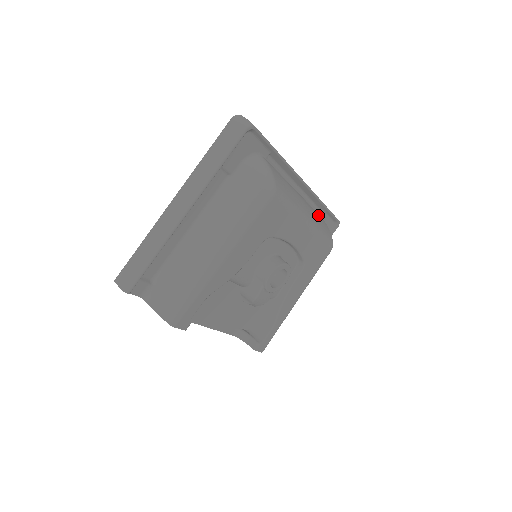
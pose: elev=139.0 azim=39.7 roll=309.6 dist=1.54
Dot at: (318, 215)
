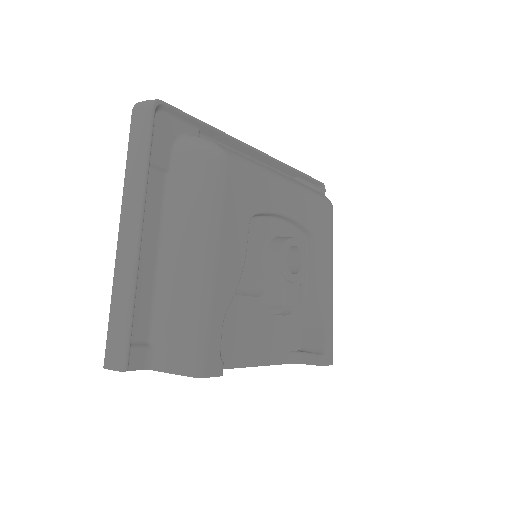
Dot at: occluded
